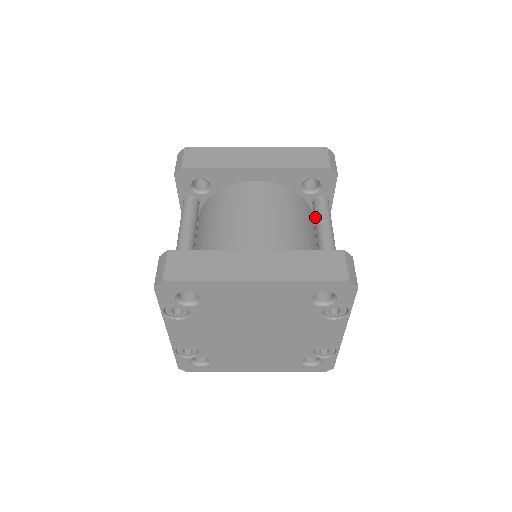
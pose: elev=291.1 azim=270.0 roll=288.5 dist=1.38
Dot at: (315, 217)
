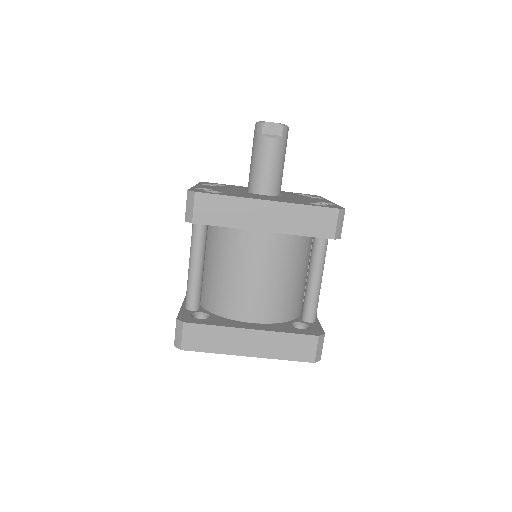
Dot at: (312, 255)
